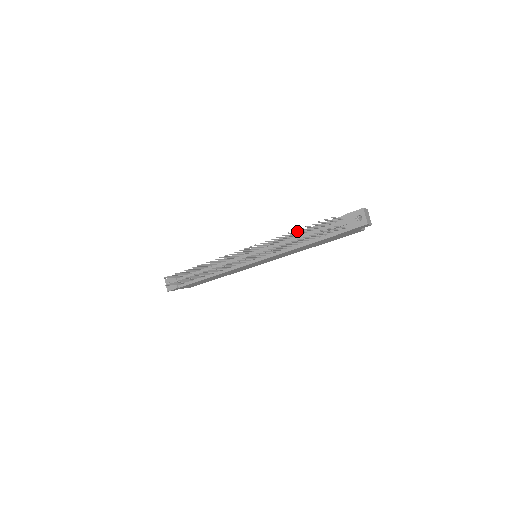
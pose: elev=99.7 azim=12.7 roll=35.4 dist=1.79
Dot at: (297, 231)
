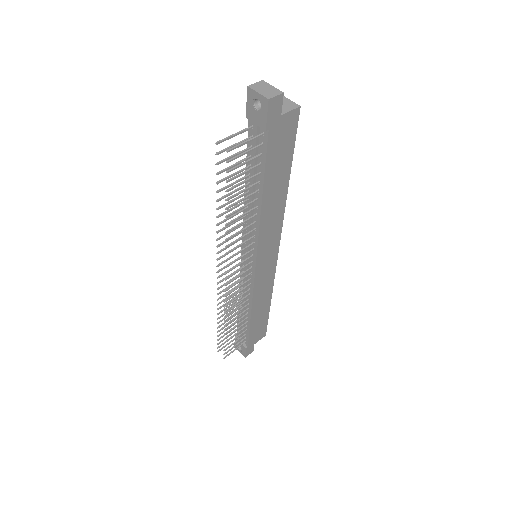
Dot at: (224, 197)
